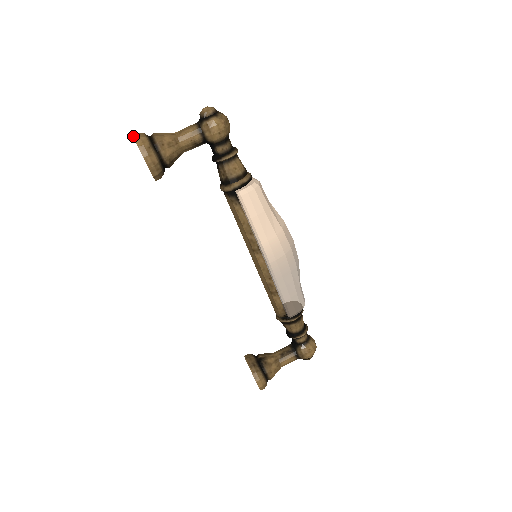
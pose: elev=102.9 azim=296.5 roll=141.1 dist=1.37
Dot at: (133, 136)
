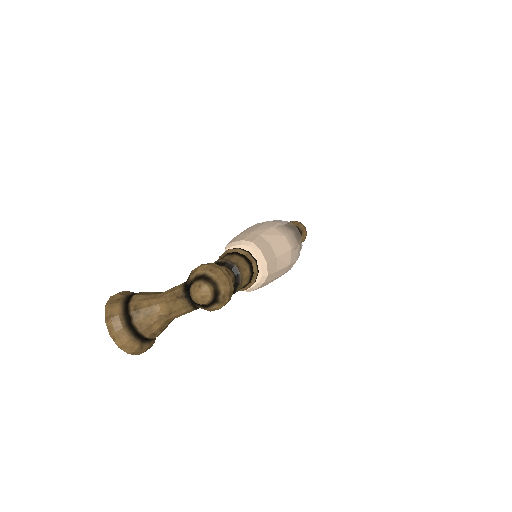
Dot at: occluded
